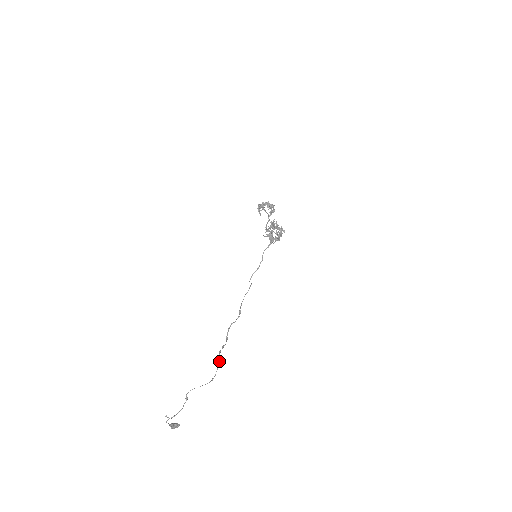
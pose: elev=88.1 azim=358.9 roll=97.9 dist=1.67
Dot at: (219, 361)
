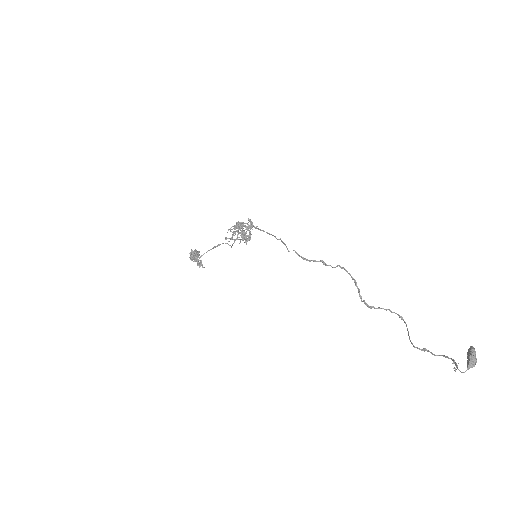
Dot at: (377, 308)
